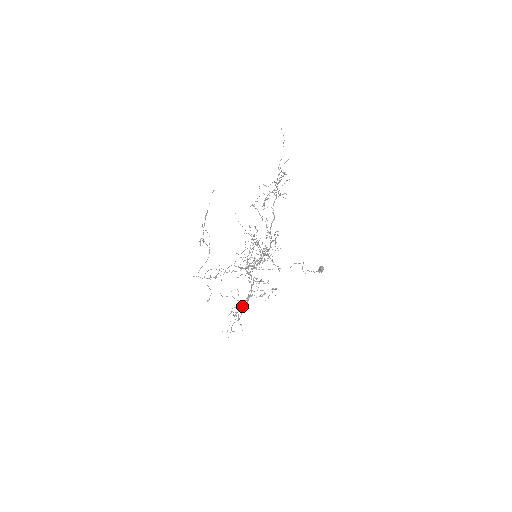
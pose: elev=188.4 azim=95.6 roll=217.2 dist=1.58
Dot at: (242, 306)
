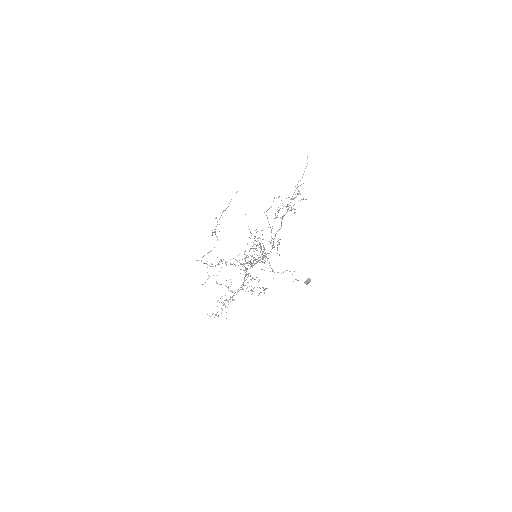
Dot at: (232, 296)
